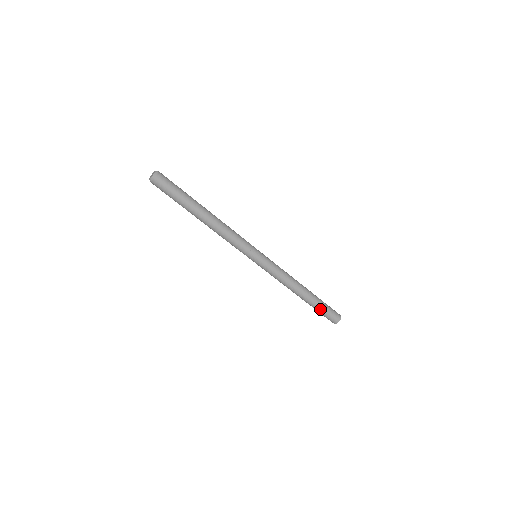
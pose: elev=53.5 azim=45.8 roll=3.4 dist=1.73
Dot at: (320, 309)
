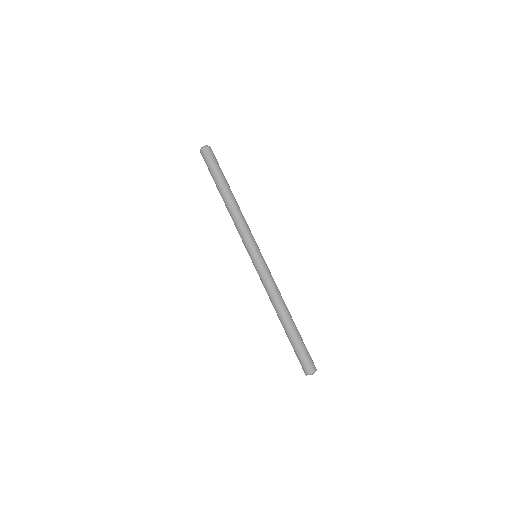
Dot at: (303, 342)
